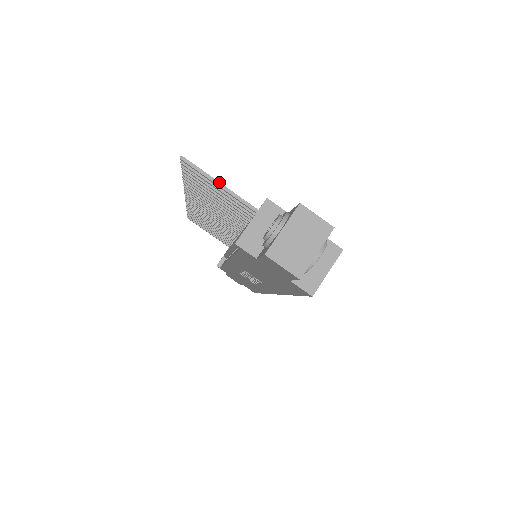
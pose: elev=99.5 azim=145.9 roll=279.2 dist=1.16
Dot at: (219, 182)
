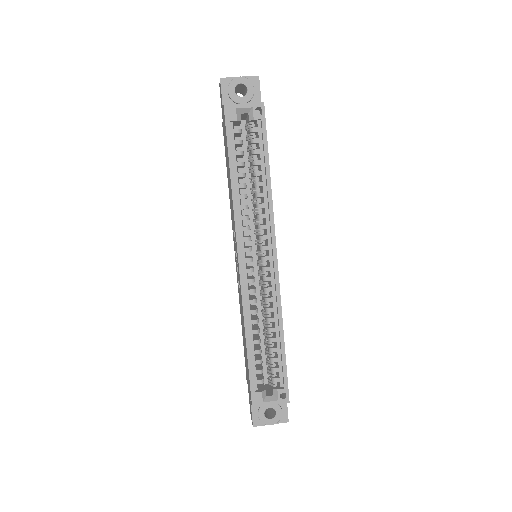
Dot at: occluded
